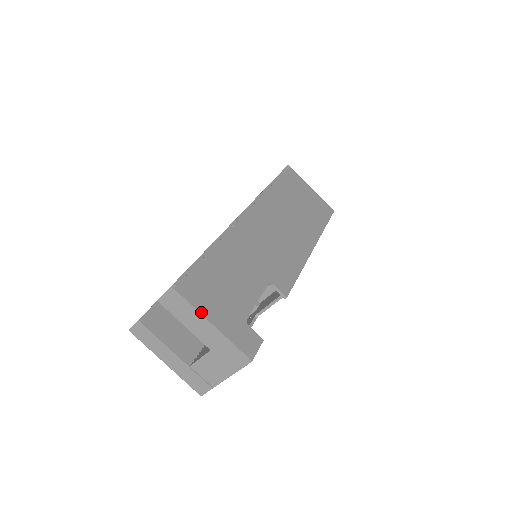
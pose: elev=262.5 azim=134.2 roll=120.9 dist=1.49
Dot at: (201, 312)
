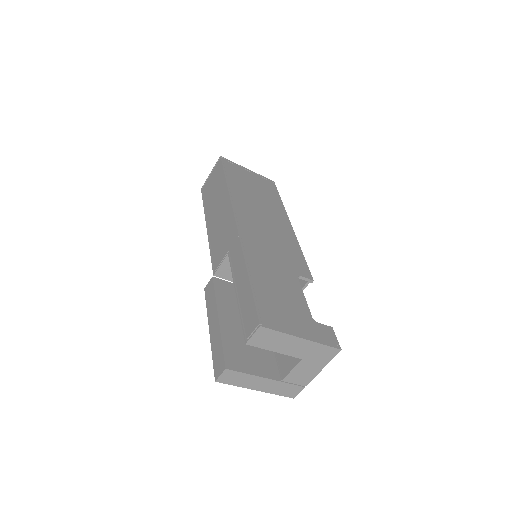
Dot at: (290, 334)
